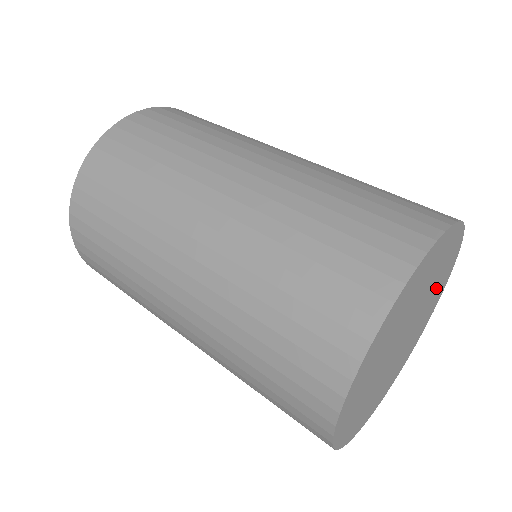
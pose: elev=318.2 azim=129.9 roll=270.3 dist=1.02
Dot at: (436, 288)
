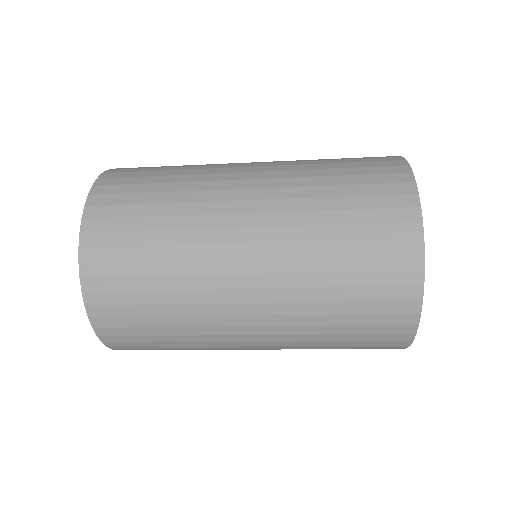
Dot at: occluded
